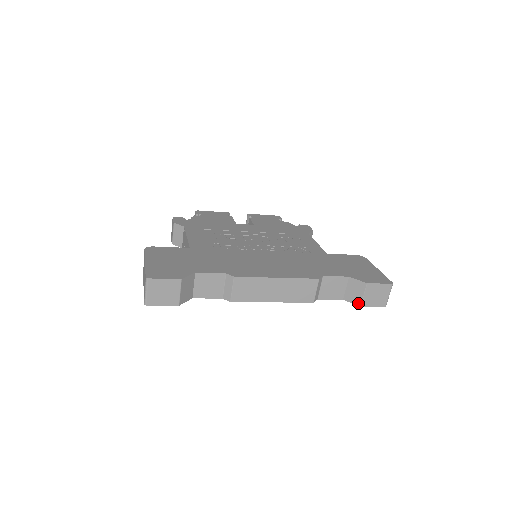
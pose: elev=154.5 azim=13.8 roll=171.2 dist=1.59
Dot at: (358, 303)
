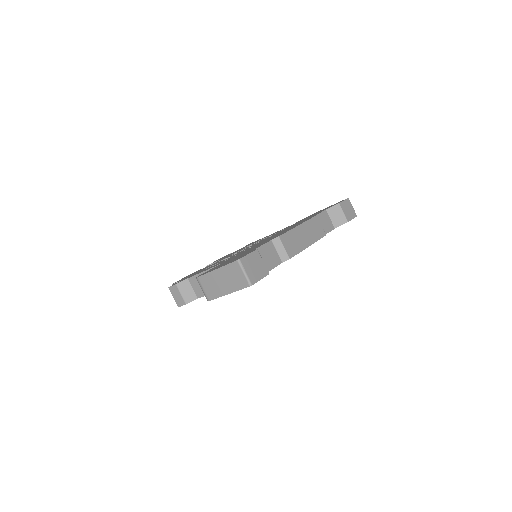
Dot at: (345, 221)
